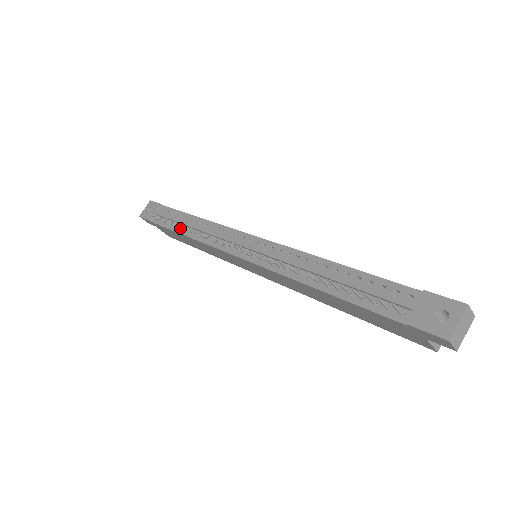
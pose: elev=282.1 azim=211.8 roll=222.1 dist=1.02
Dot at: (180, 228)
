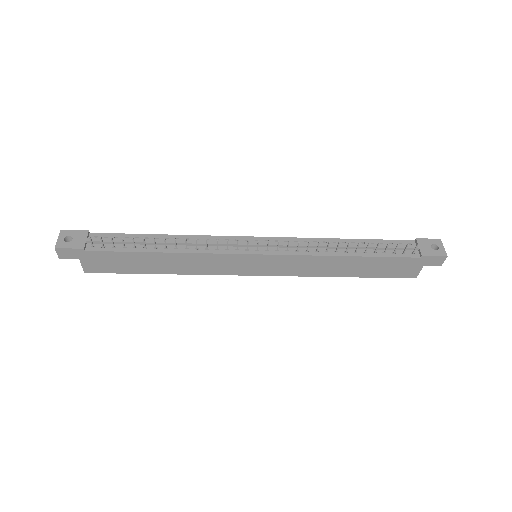
Dot at: (148, 248)
